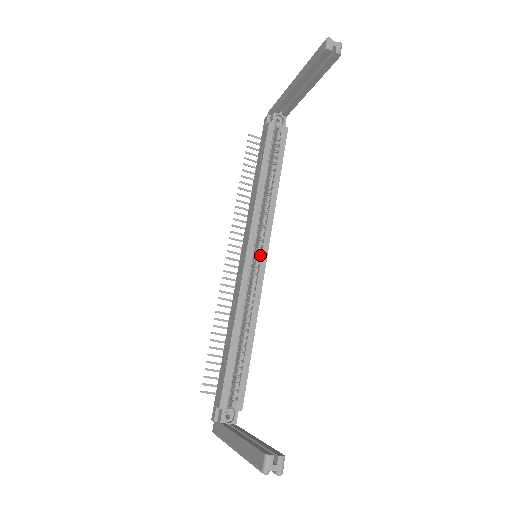
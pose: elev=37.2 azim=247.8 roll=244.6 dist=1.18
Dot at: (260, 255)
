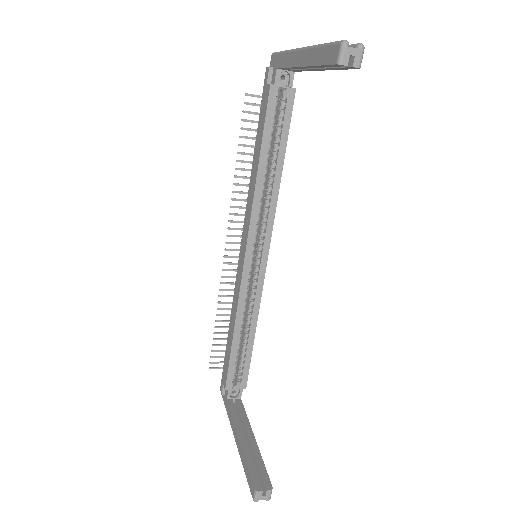
Dot at: (261, 252)
